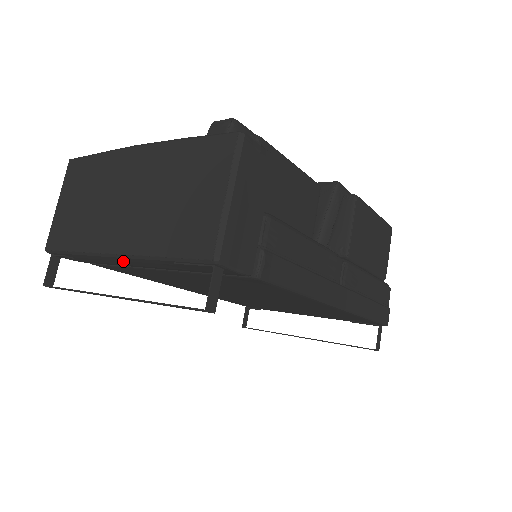
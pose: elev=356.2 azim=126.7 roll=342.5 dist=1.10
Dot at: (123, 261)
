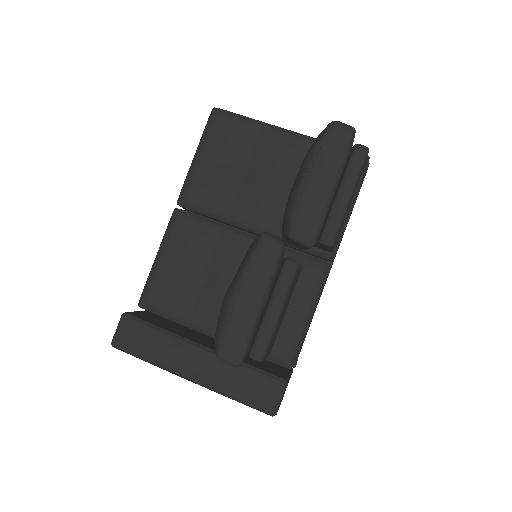
Dot at: occluded
